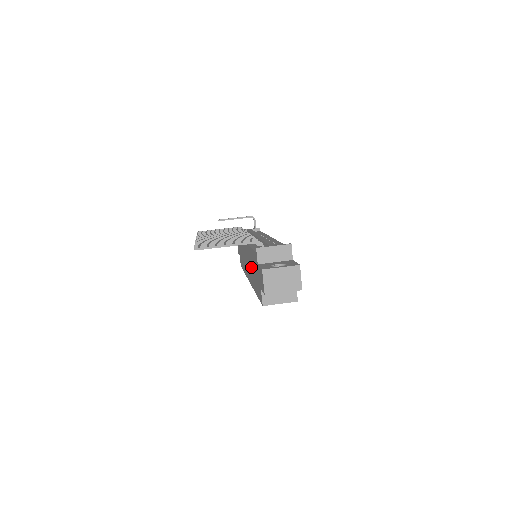
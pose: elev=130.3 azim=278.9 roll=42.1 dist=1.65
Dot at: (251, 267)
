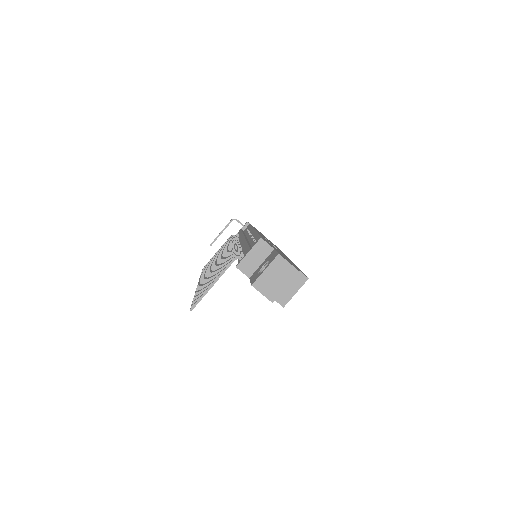
Dot at: occluded
